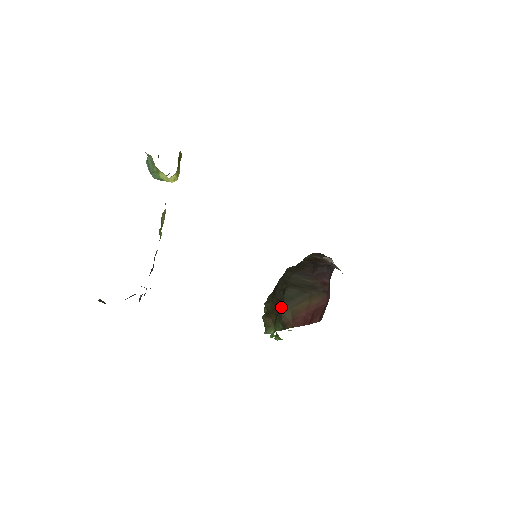
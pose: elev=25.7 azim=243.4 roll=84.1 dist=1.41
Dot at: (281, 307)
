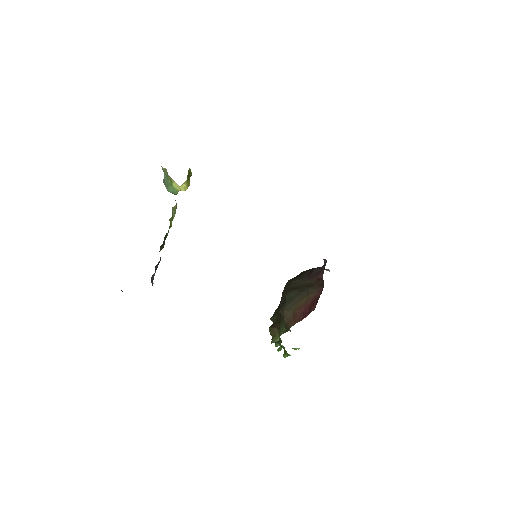
Dot at: (283, 308)
